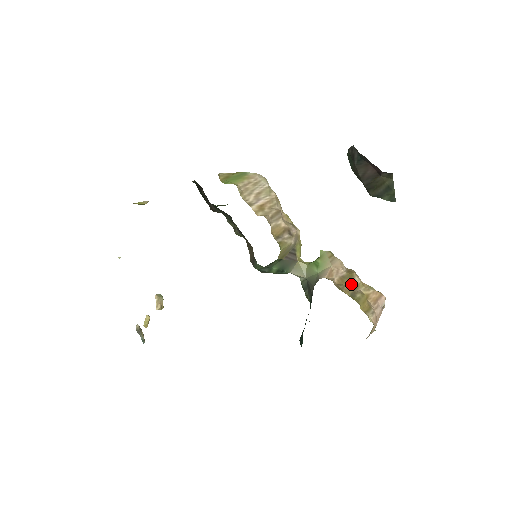
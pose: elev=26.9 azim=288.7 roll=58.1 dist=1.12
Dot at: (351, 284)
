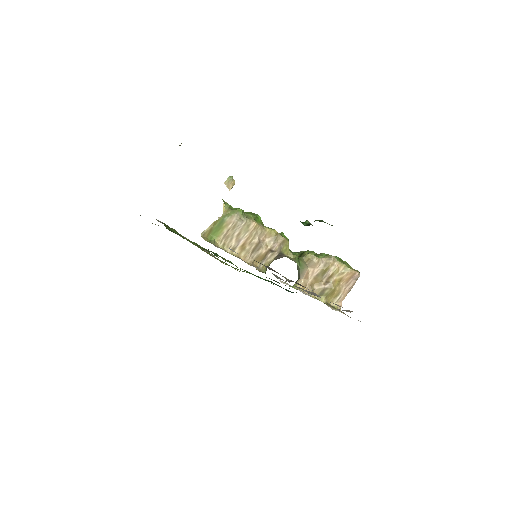
Dot at: (325, 277)
